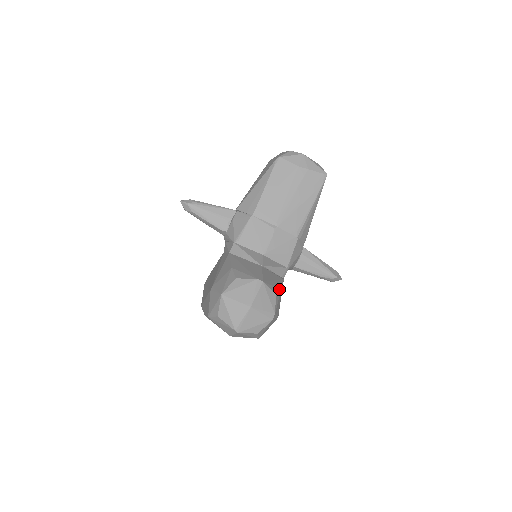
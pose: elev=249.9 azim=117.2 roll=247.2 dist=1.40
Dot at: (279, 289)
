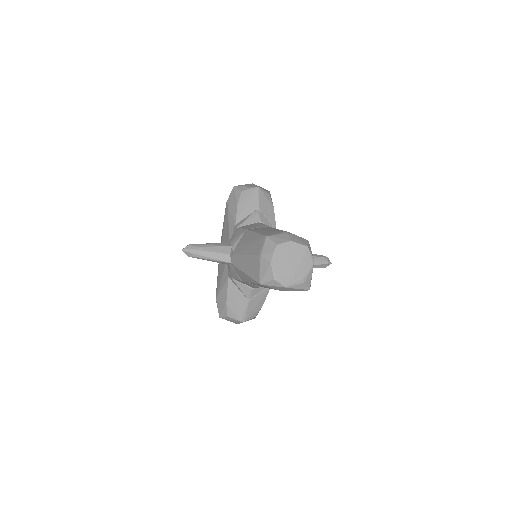
Dot at: (260, 308)
